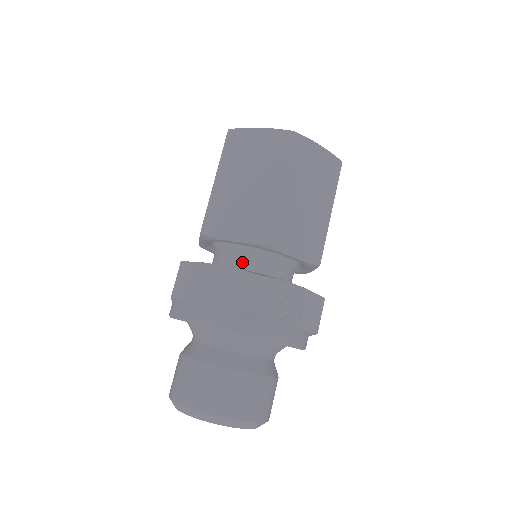
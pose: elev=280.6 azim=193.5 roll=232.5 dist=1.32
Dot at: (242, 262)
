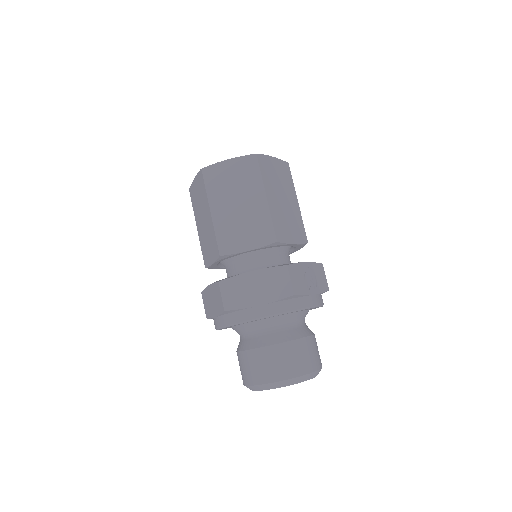
Dot at: (259, 263)
